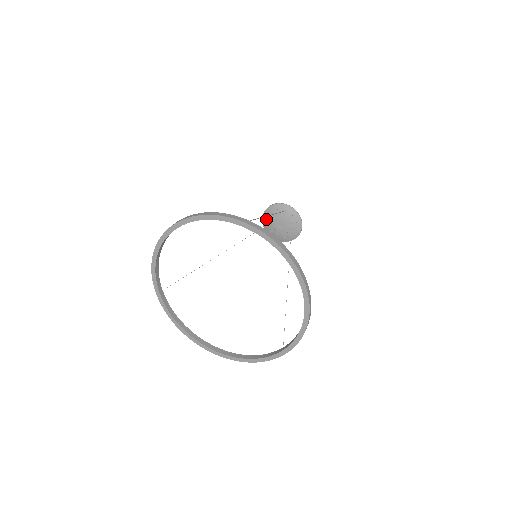
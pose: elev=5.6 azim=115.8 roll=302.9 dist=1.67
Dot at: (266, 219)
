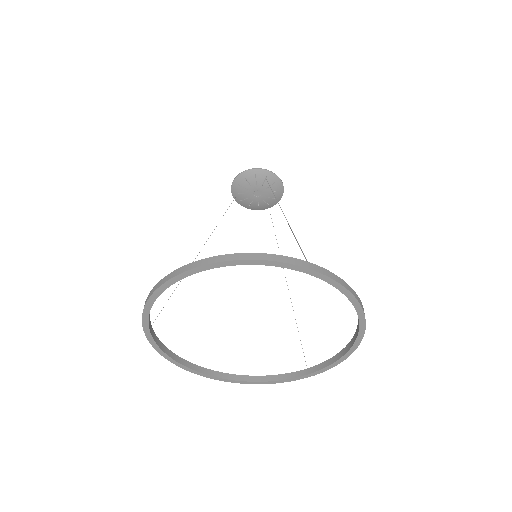
Dot at: (238, 187)
